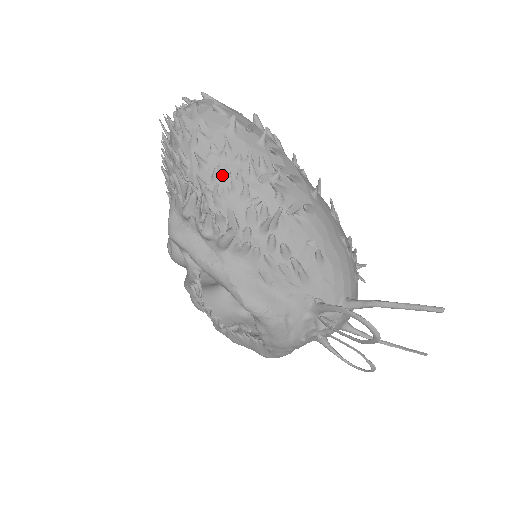
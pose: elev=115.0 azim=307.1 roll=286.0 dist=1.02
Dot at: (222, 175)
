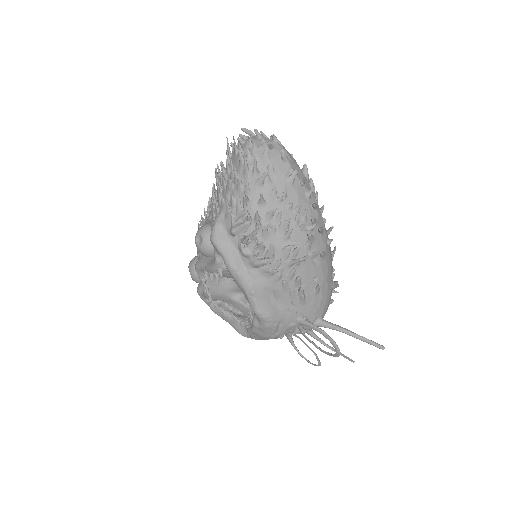
Dot at: (274, 216)
